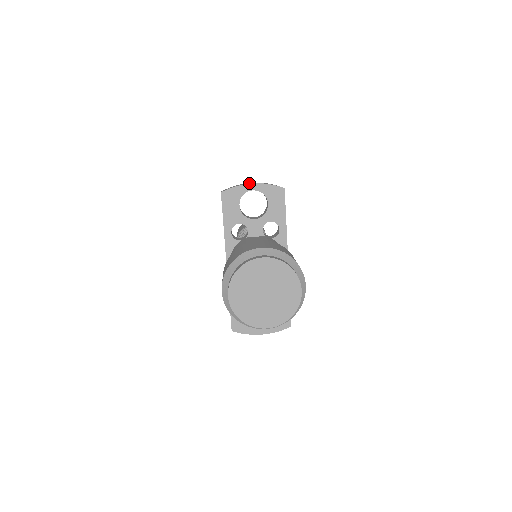
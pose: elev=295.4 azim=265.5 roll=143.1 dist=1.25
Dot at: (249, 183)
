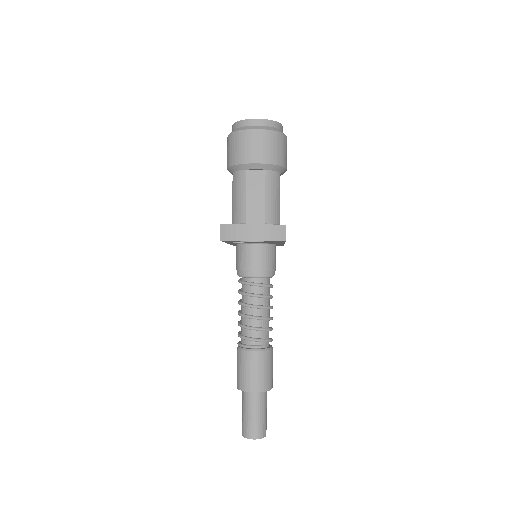
Dot at: occluded
